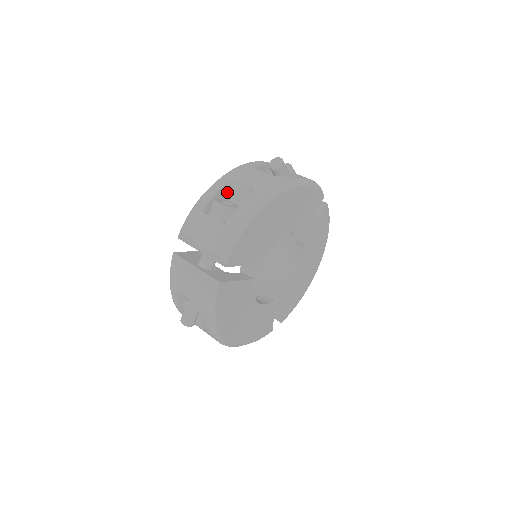
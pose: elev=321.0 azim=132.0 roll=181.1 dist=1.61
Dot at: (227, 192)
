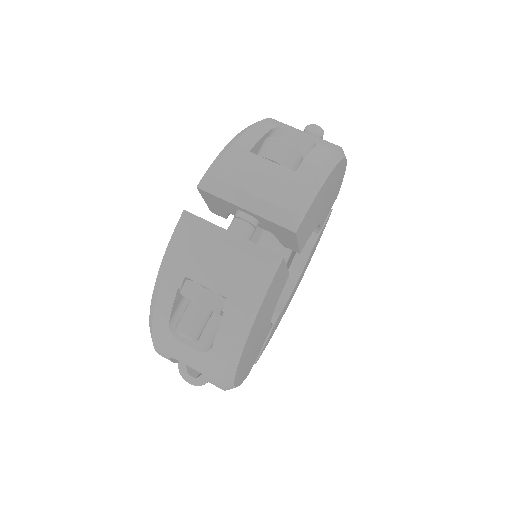
Dot at: occluded
